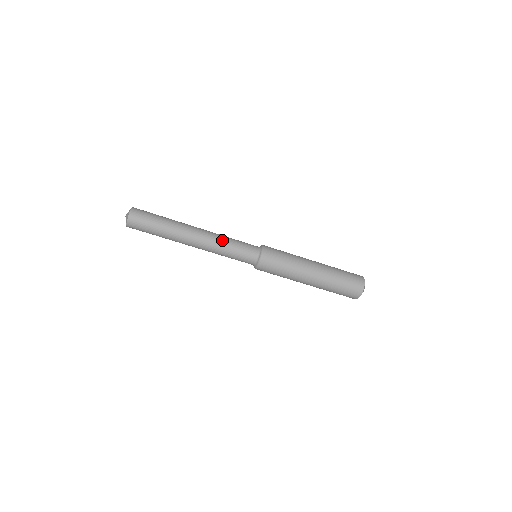
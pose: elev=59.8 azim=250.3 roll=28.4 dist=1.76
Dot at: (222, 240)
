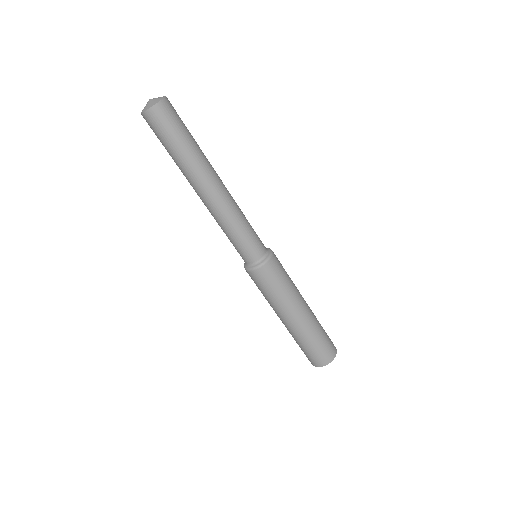
Dot at: (232, 220)
